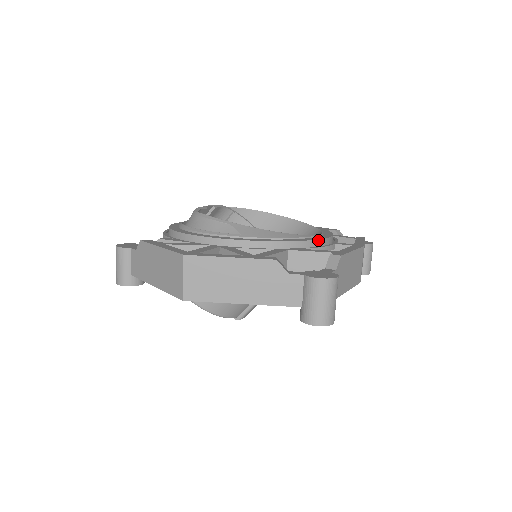
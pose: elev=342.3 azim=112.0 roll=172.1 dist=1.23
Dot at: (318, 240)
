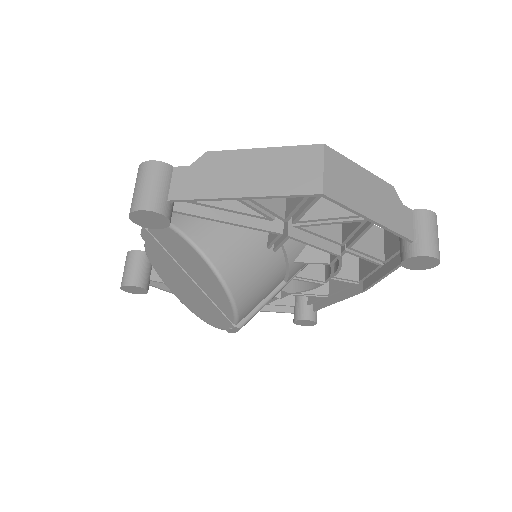
Dot at: occluded
